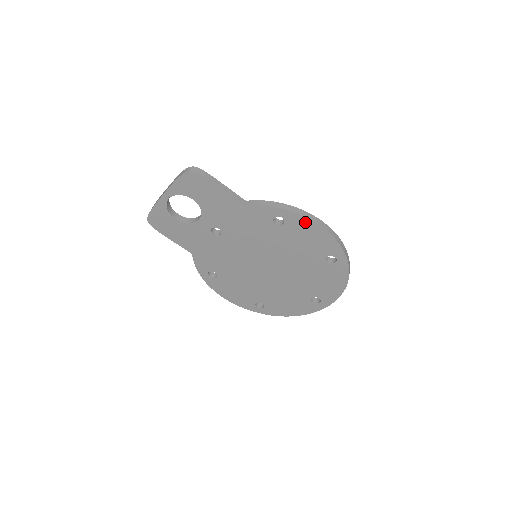
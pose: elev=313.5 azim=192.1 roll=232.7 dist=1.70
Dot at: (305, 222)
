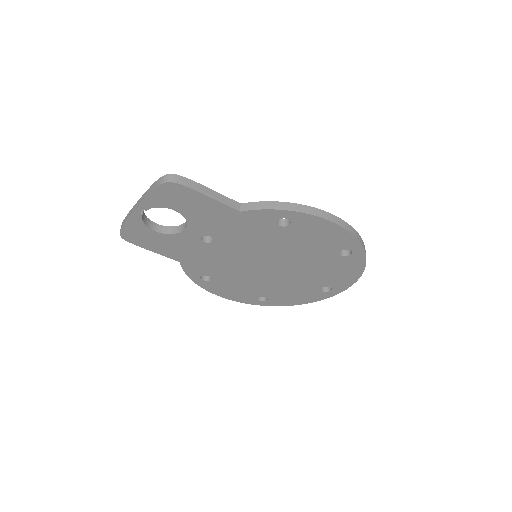
Dot at: (316, 221)
